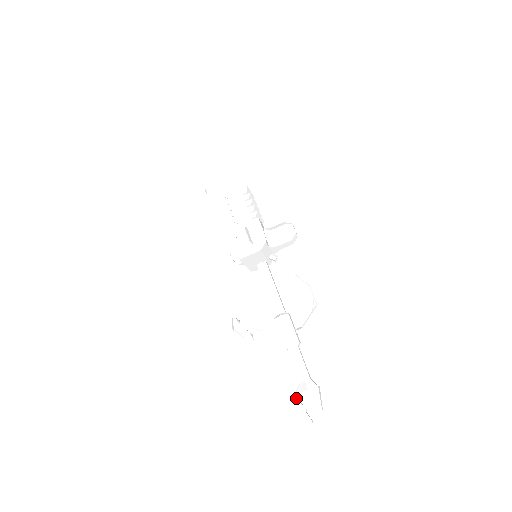
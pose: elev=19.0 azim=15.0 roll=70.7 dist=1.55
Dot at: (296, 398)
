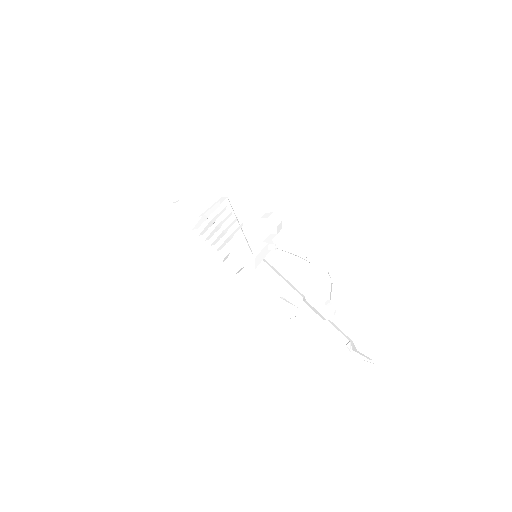
Dot at: occluded
